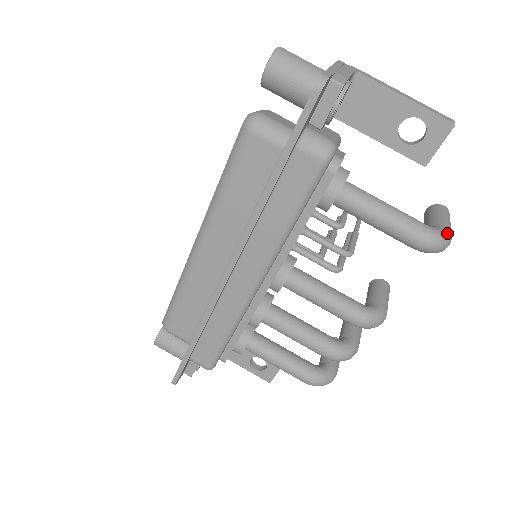
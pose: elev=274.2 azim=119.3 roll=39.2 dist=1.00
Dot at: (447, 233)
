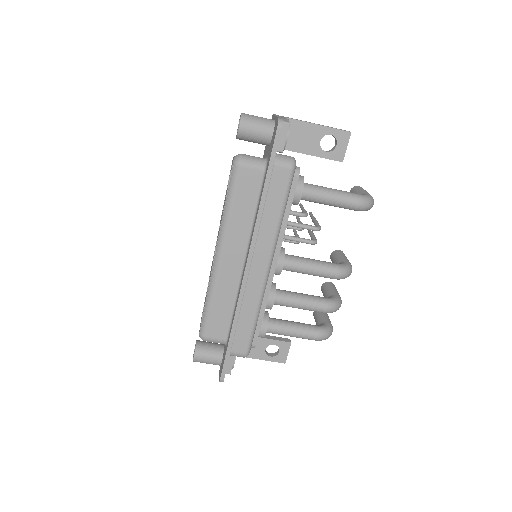
Dot at: (370, 196)
